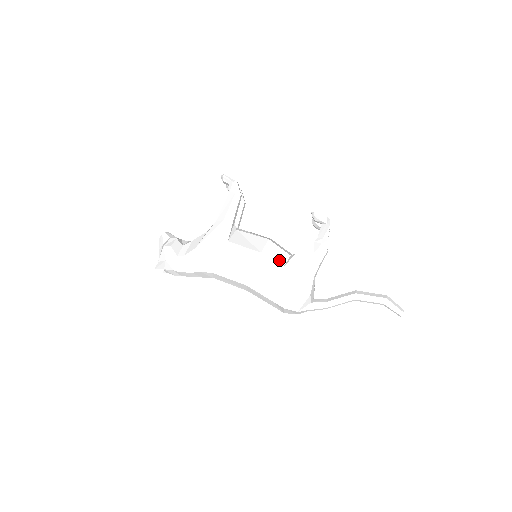
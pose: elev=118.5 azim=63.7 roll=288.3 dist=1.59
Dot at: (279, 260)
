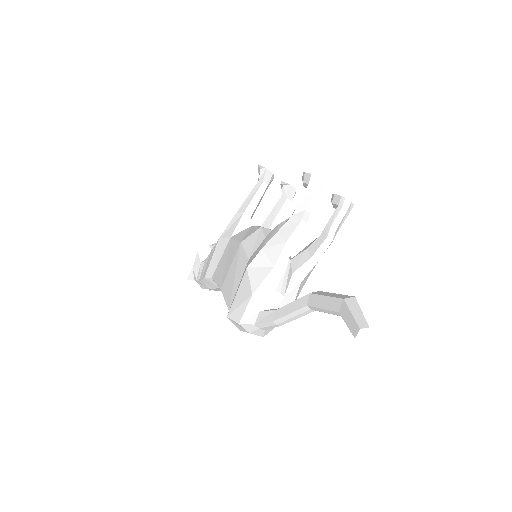
Dot at: (252, 250)
